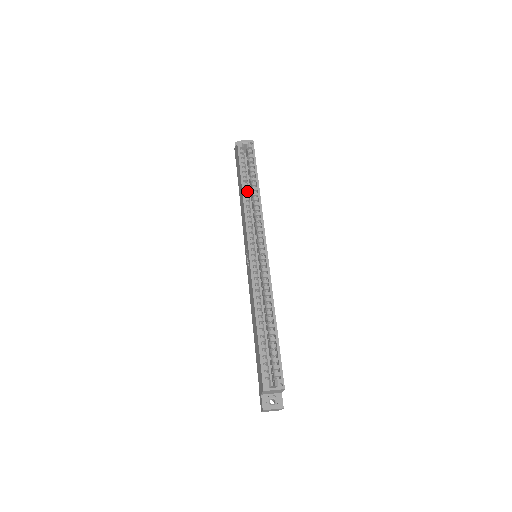
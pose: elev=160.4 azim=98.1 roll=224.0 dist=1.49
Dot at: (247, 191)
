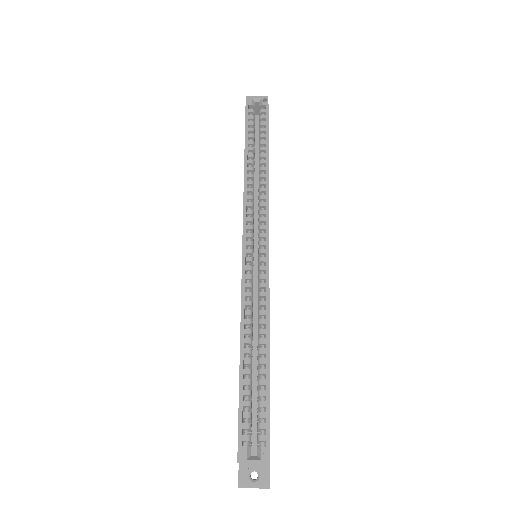
Dot at: (252, 165)
